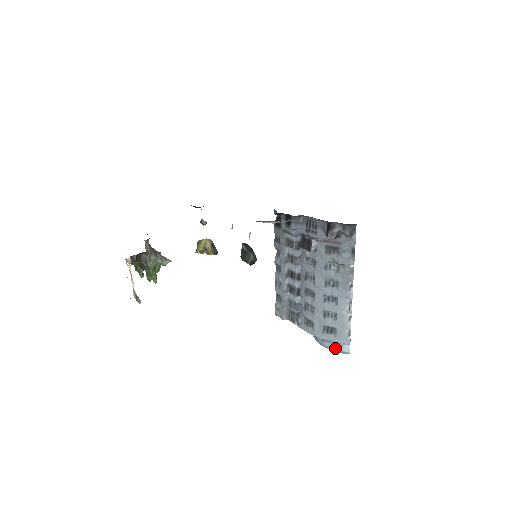
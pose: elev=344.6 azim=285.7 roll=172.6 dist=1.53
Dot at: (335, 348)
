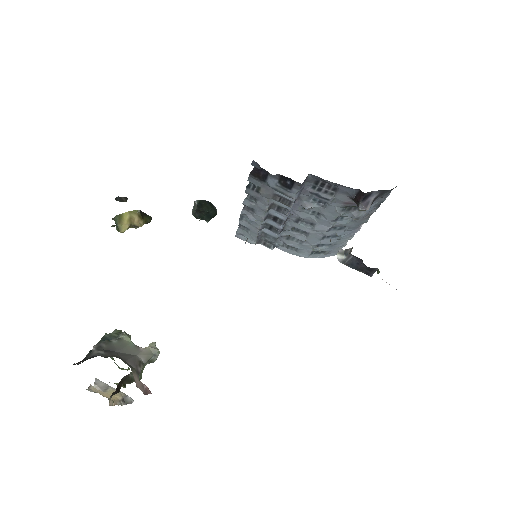
Dot at: occluded
